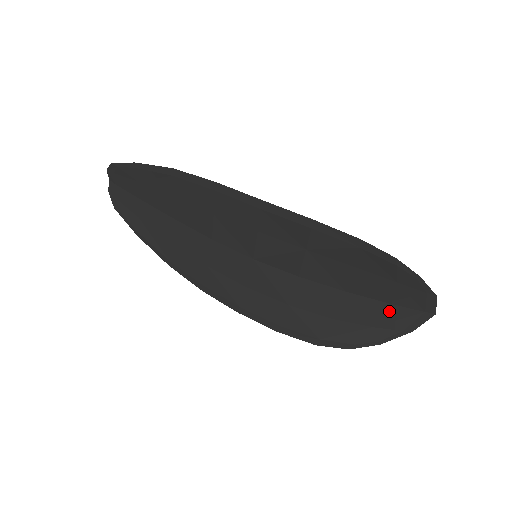
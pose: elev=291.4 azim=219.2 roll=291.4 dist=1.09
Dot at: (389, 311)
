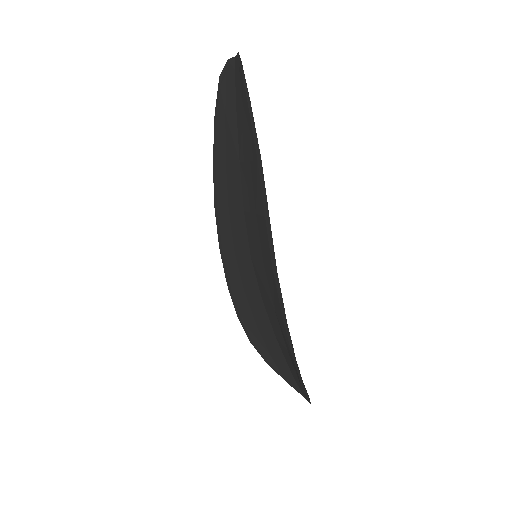
Dot at: (286, 368)
